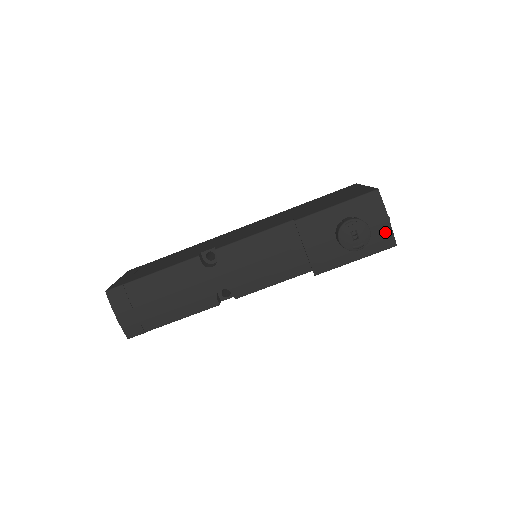
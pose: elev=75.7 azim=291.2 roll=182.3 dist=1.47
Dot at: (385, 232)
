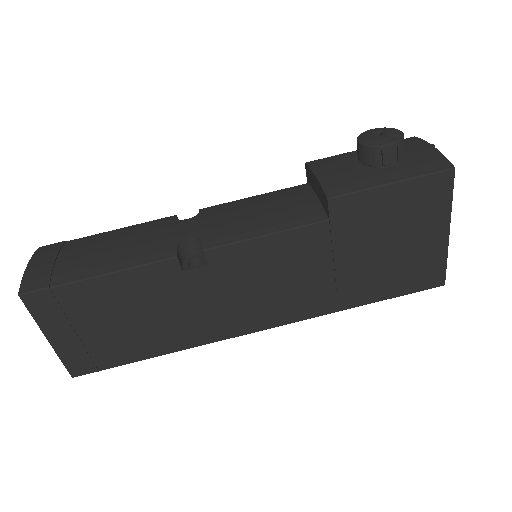
Dot at: (431, 156)
